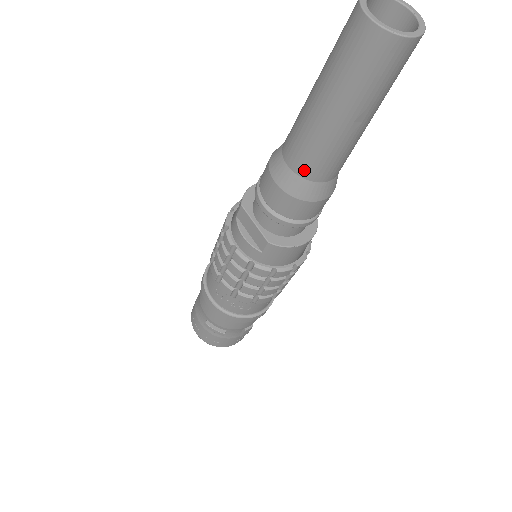
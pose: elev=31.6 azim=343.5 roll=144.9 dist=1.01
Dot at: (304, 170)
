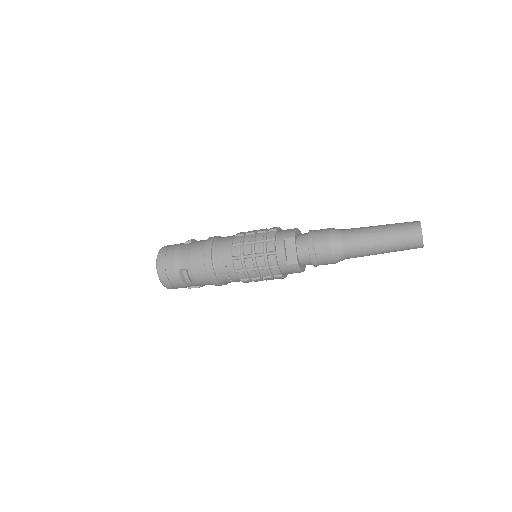
Dot at: (348, 251)
